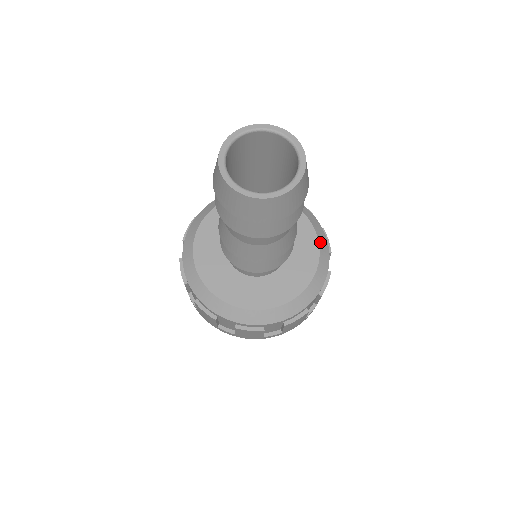
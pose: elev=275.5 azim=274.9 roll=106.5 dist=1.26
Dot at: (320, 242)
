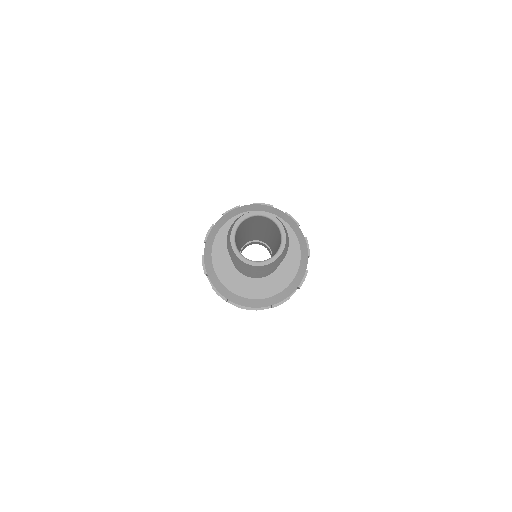
Dot at: (302, 251)
